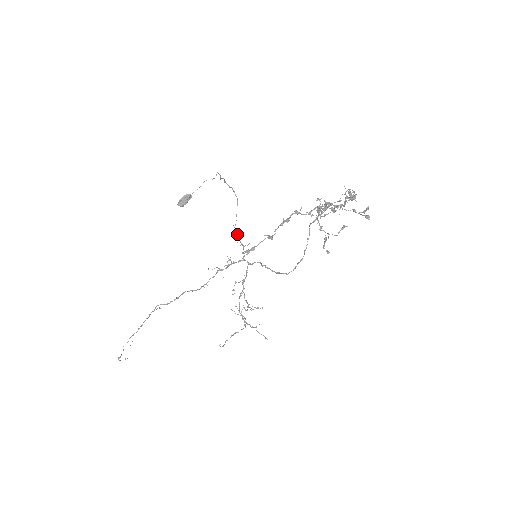
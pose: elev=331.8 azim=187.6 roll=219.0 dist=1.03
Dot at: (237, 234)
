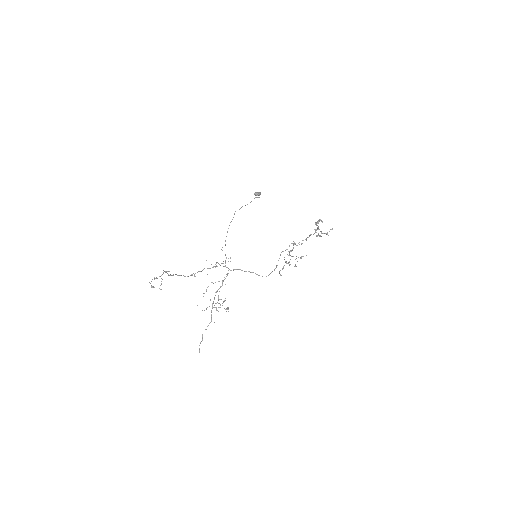
Dot at: (222, 250)
